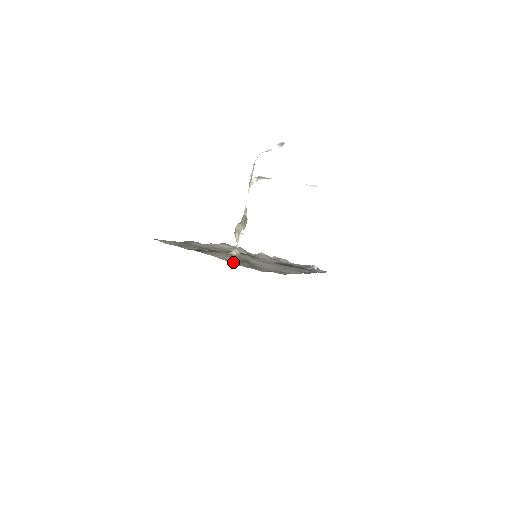
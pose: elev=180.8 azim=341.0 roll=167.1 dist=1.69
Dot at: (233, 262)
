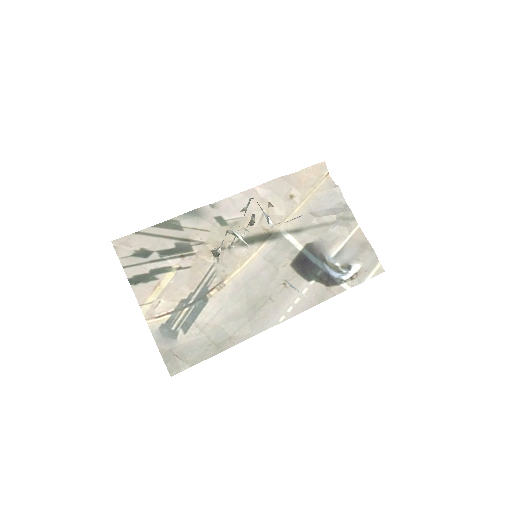
Dot at: (154, 322)
